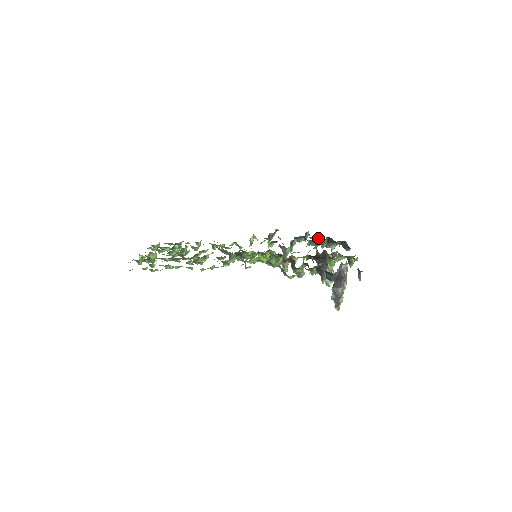
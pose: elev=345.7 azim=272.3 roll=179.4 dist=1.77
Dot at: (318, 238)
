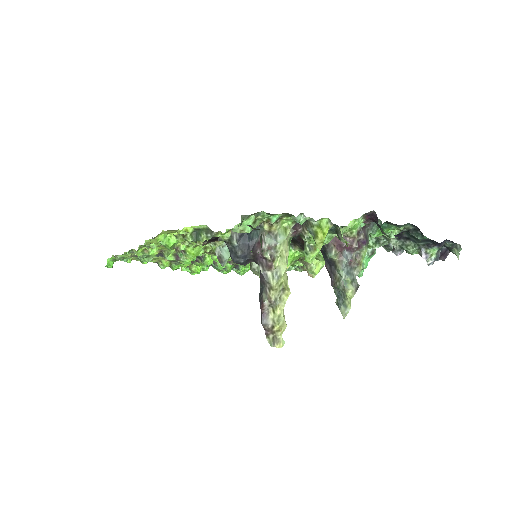
Dot at: occluded
